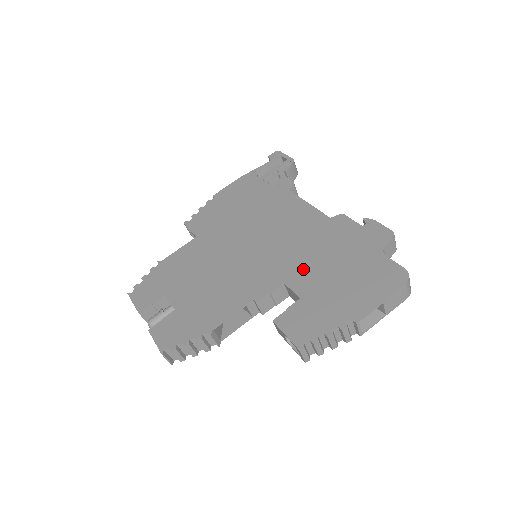
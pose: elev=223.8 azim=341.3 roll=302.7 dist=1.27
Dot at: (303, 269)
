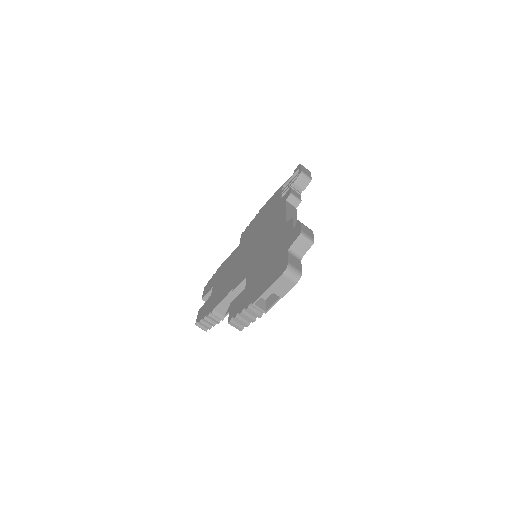
Dot at: (257, 266)
